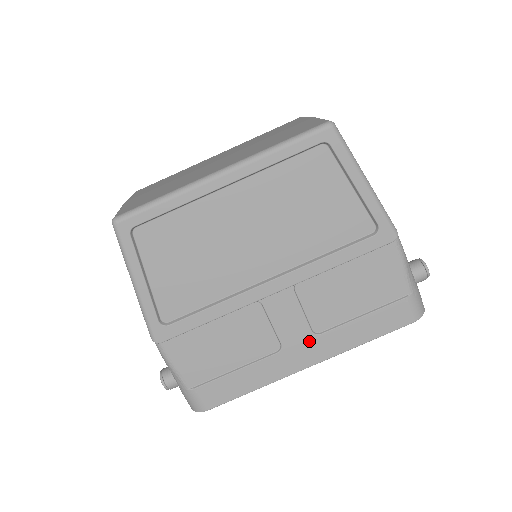
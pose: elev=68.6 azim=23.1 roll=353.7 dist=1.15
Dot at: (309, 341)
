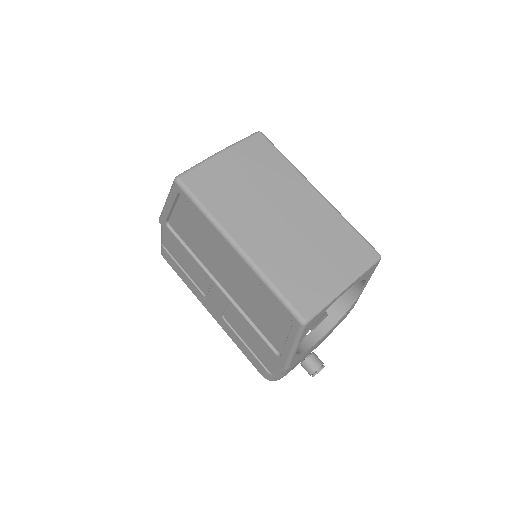
Dot at: (218, 313)
